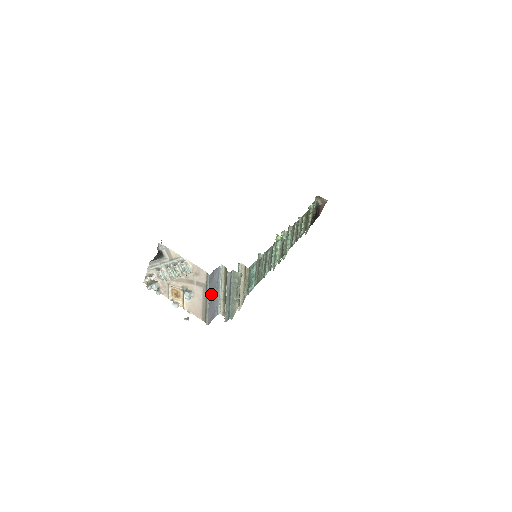
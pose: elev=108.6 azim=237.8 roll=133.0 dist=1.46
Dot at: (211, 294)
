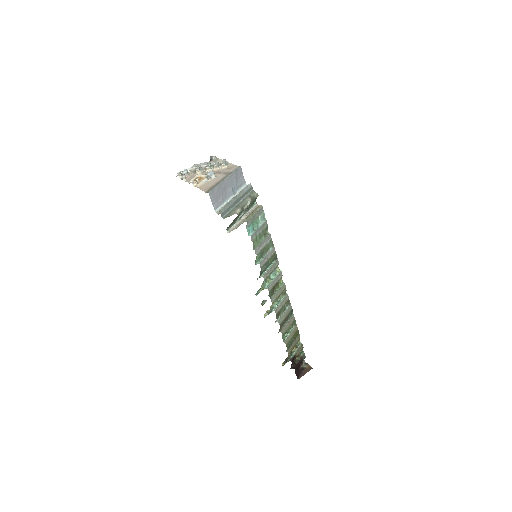
Dot at: (229, 181)
